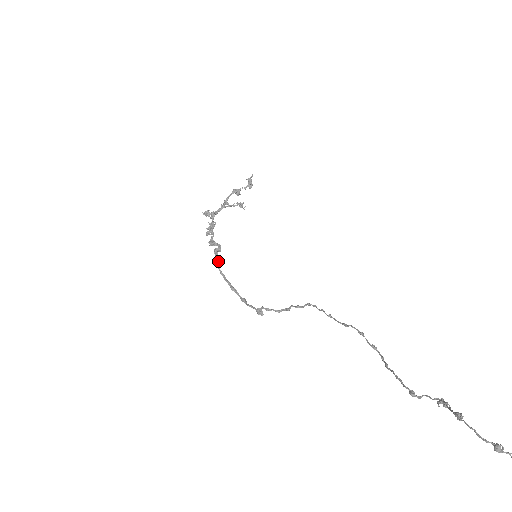
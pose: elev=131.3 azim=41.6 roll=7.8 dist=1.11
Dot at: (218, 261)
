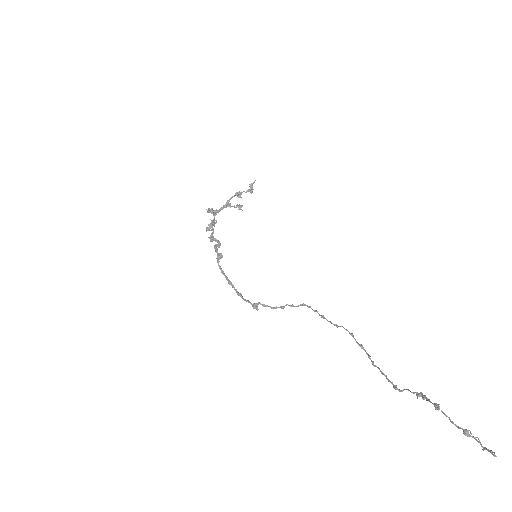
Dot at: (218, 256)
